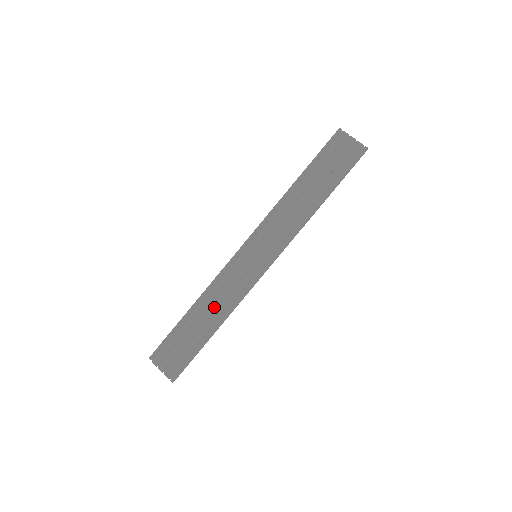
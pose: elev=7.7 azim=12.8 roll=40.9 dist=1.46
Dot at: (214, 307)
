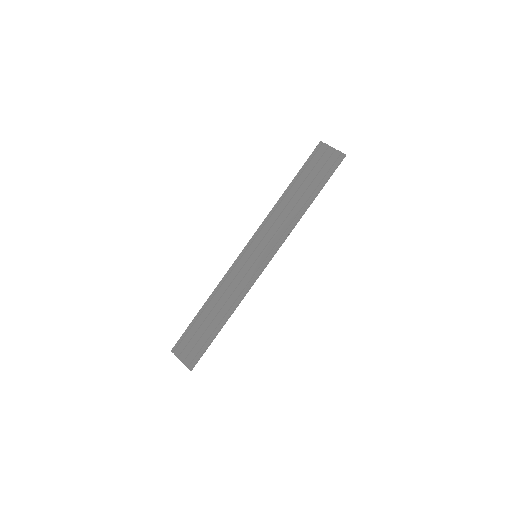
Dot at: (223, 303)
